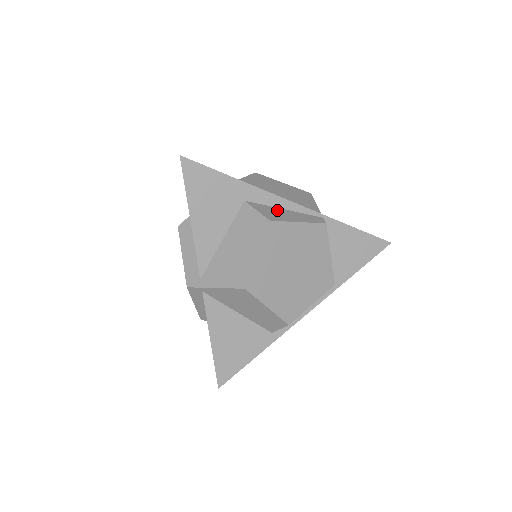
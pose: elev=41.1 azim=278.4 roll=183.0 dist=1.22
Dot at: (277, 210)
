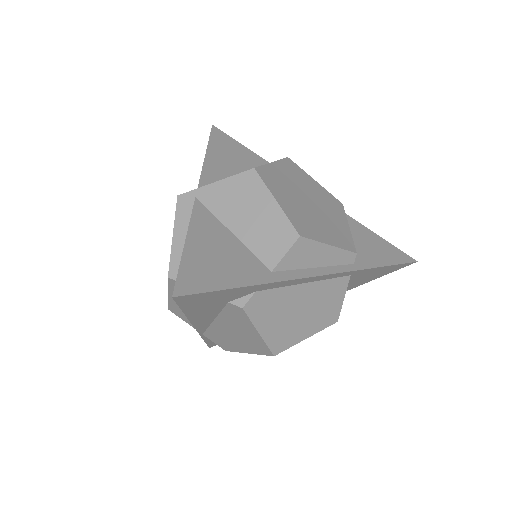
Dot at: occluded
